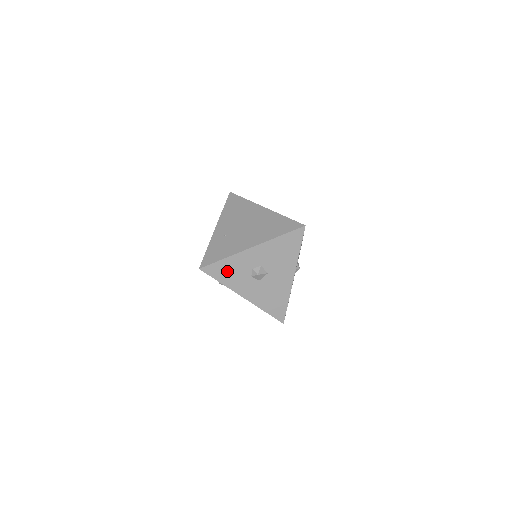
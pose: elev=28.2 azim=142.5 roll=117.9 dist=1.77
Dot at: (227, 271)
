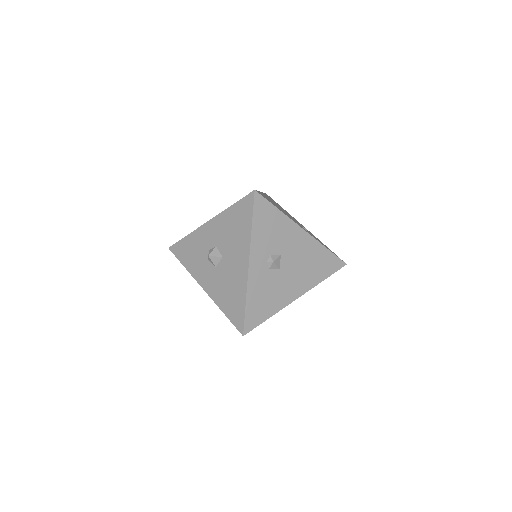
Dot at: (189, 252)
